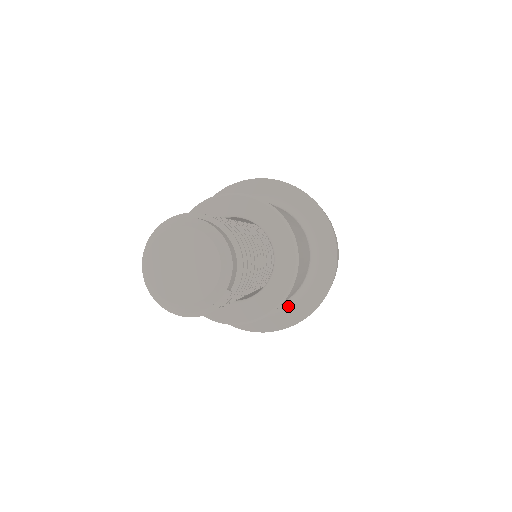
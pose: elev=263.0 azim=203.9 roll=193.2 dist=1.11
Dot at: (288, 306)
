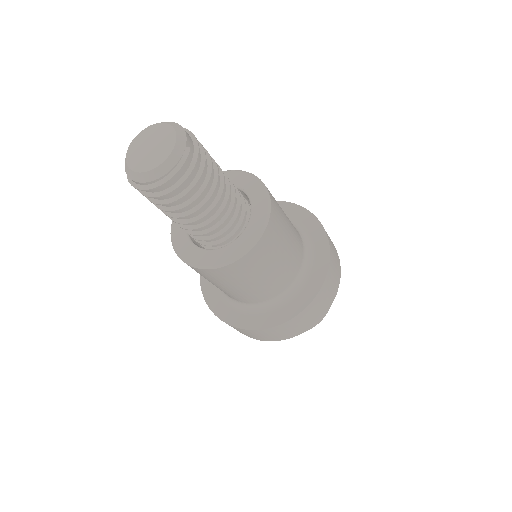
Dot at: (301, 286)
